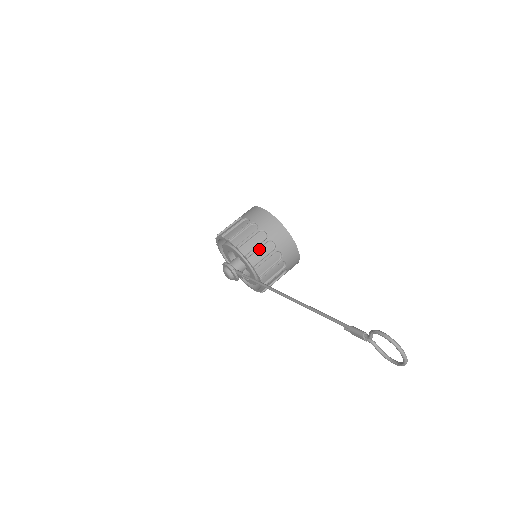
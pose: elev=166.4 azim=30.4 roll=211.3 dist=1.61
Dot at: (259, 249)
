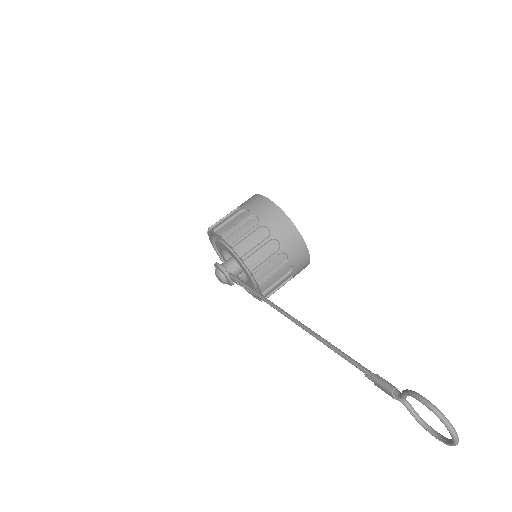
Dot at: (259, 249)
